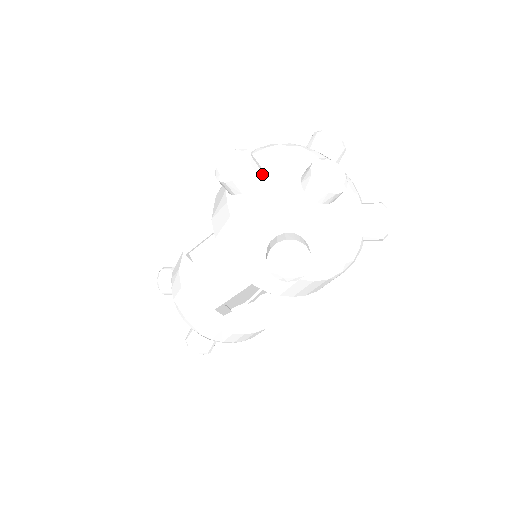
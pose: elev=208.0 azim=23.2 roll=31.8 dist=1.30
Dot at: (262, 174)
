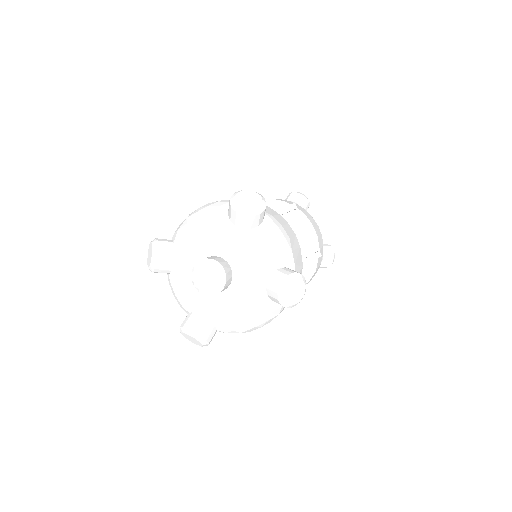
Dot at: (174, 262)
